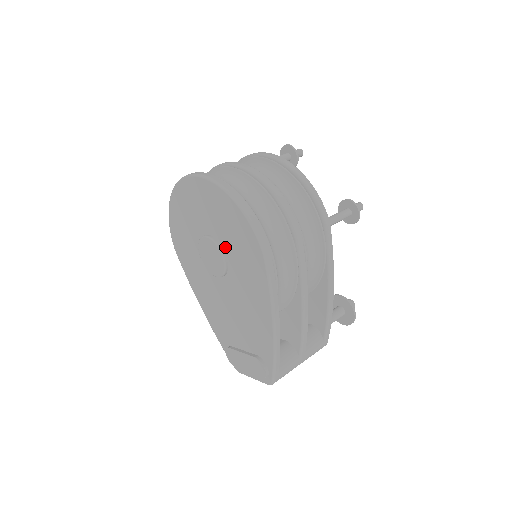
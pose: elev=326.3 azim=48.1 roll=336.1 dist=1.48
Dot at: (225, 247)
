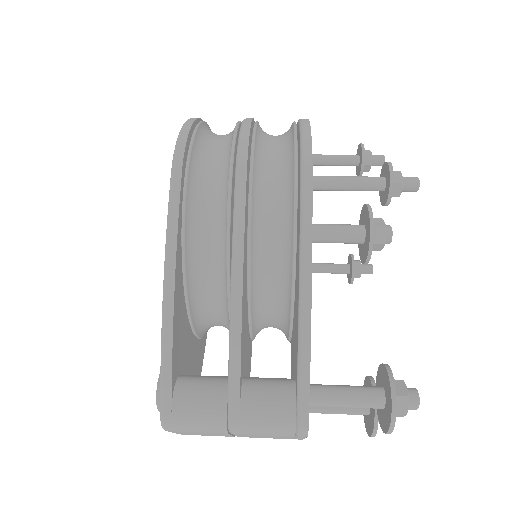
Dot at: occluded
